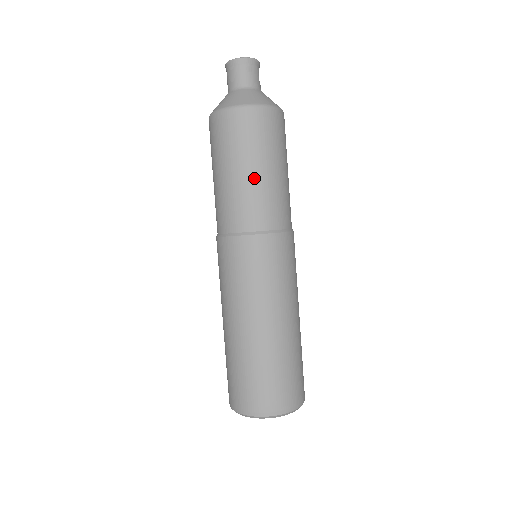
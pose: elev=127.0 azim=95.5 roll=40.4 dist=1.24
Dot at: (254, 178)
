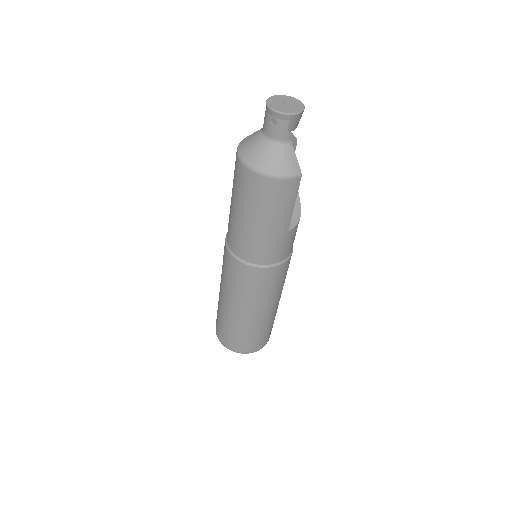
Dot at: (238, 219)
